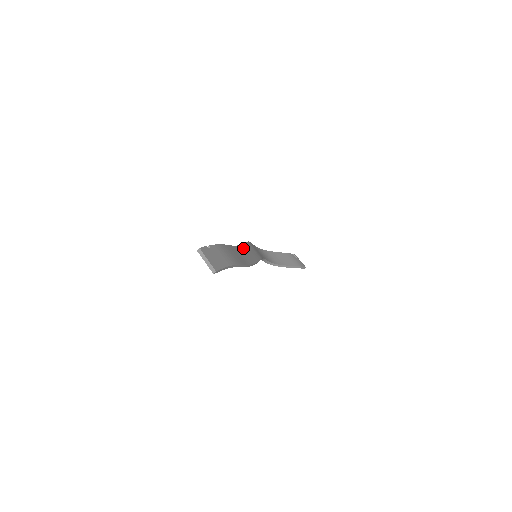
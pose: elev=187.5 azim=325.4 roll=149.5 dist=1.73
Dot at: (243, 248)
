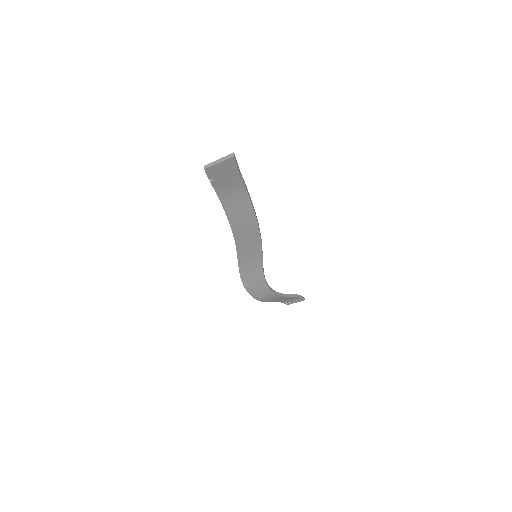
Dot at: (239, 238)
